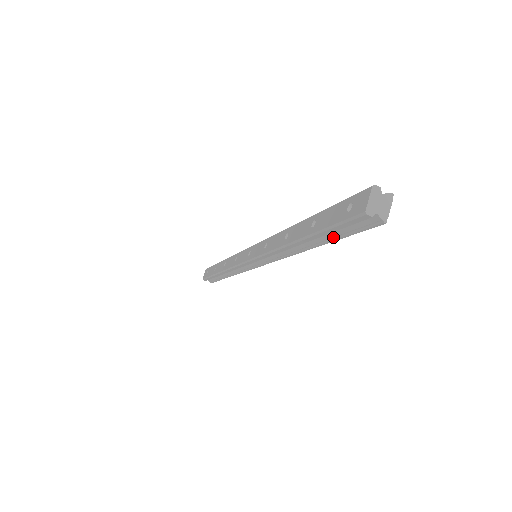
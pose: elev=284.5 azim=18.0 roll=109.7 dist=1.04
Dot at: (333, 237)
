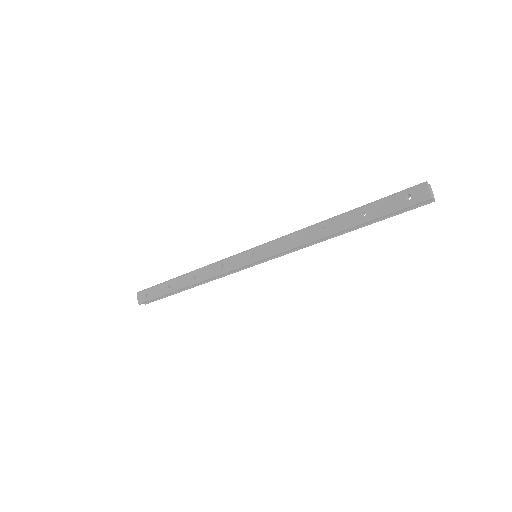
Dot at: (381, 219)
